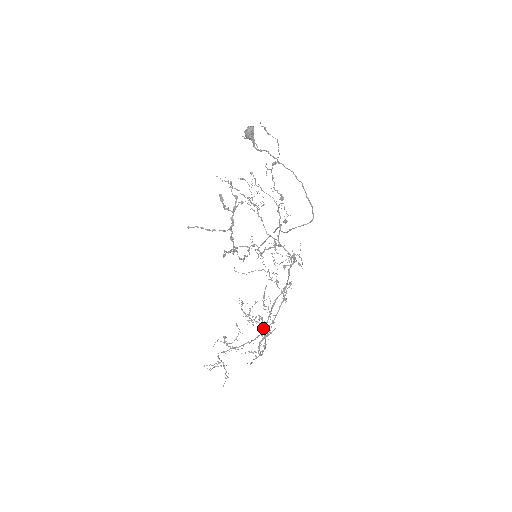
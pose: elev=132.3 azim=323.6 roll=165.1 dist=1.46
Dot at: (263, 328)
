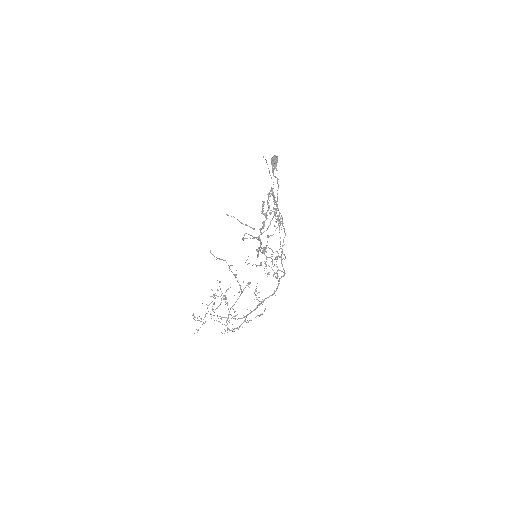
Dot at: (247, 314)
